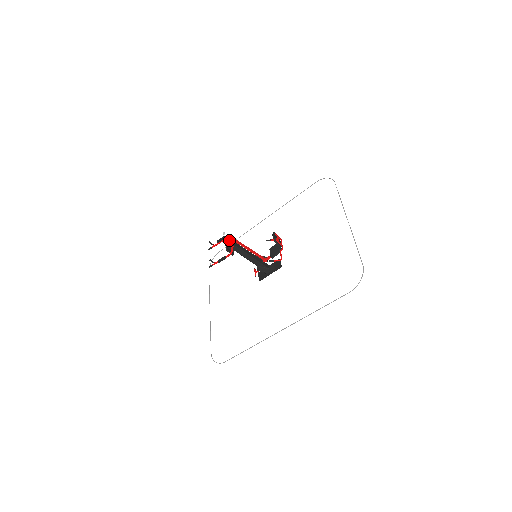
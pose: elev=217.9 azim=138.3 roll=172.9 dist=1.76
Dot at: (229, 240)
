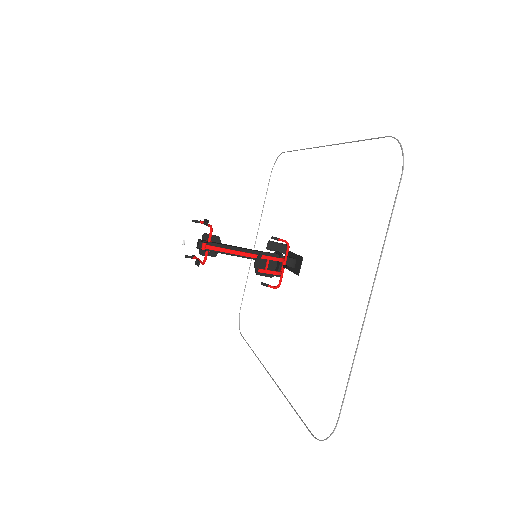
Dot at: (198, 246)
